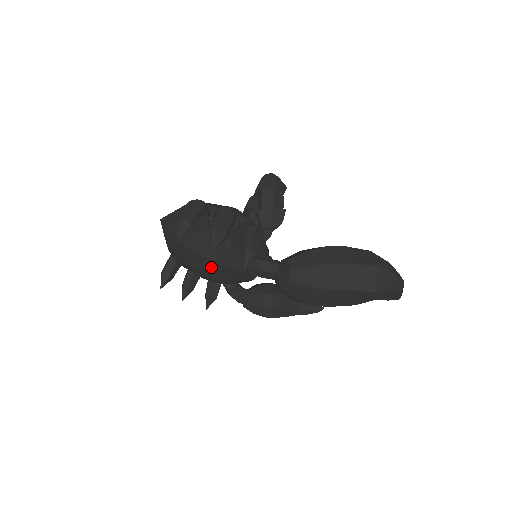
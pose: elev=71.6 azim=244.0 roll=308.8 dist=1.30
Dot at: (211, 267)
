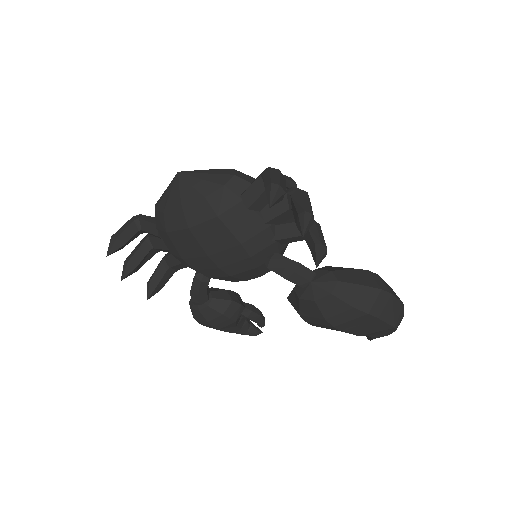
Dot at: (229, 251)
